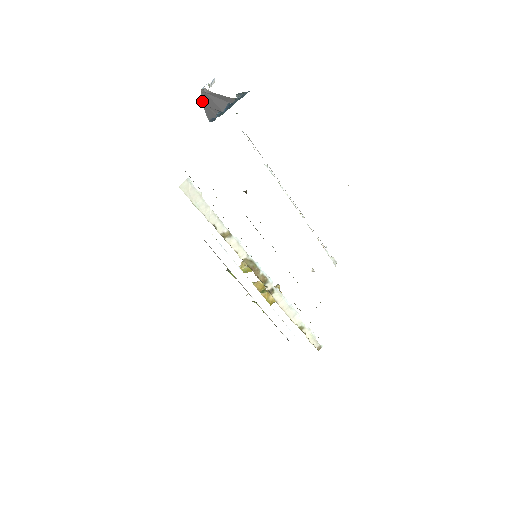
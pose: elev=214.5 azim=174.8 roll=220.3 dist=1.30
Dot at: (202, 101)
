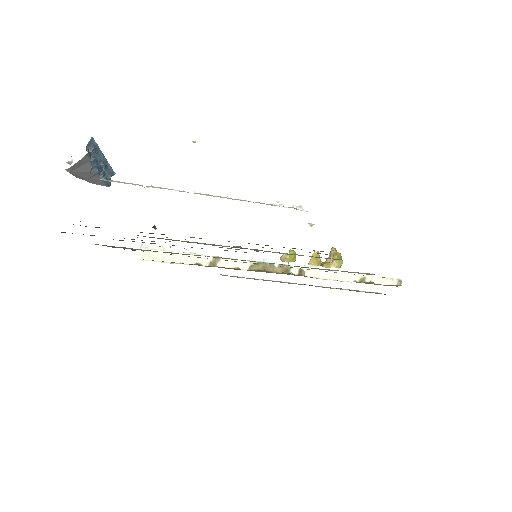
Dot at: occluded
